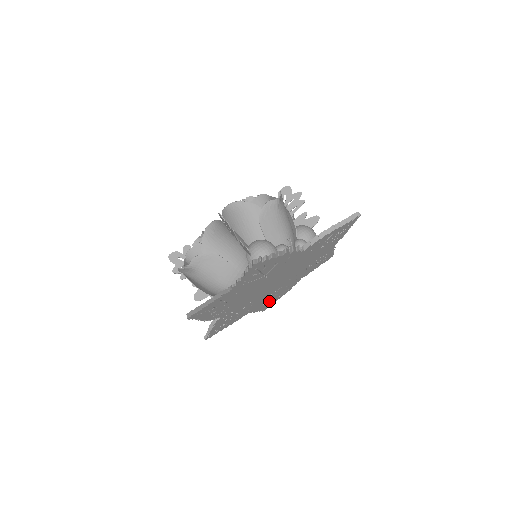
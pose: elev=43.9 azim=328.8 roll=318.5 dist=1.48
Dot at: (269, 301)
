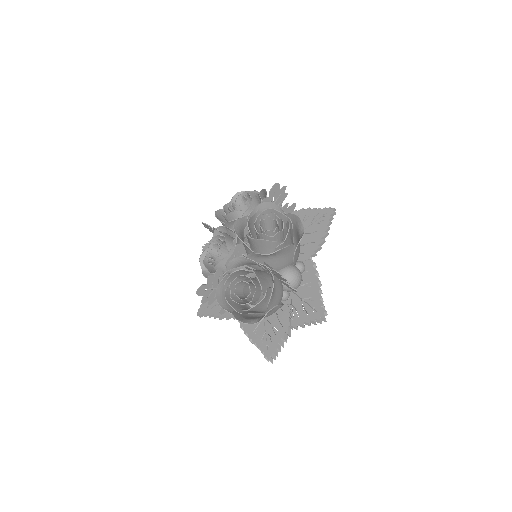
Dot at: occluded
